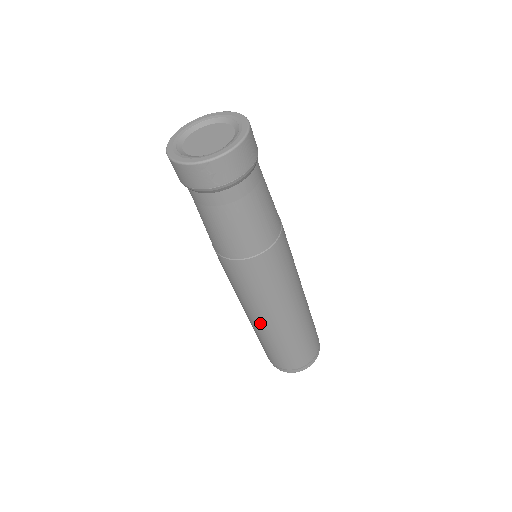
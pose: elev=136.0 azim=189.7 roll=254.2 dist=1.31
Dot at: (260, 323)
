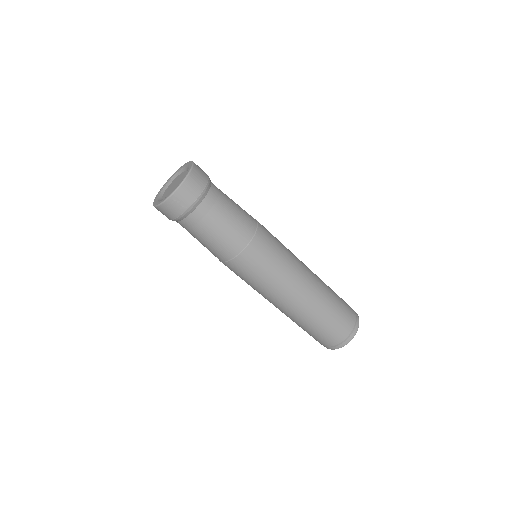
Dot at: (286, 307)
